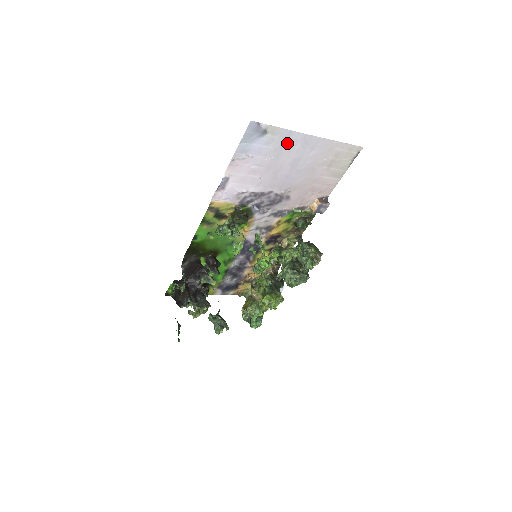
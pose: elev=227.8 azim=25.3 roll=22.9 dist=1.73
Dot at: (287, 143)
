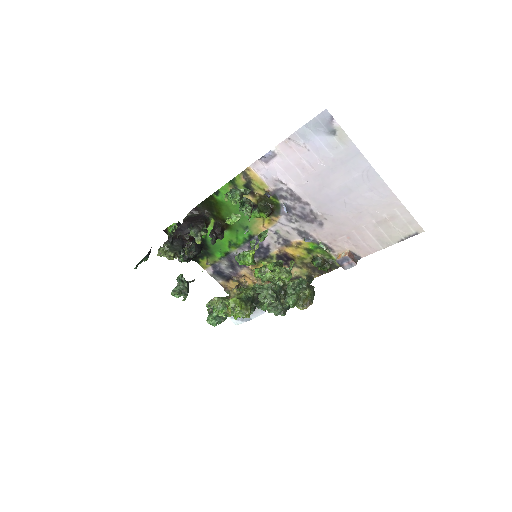
Dot at: (349, 162)
